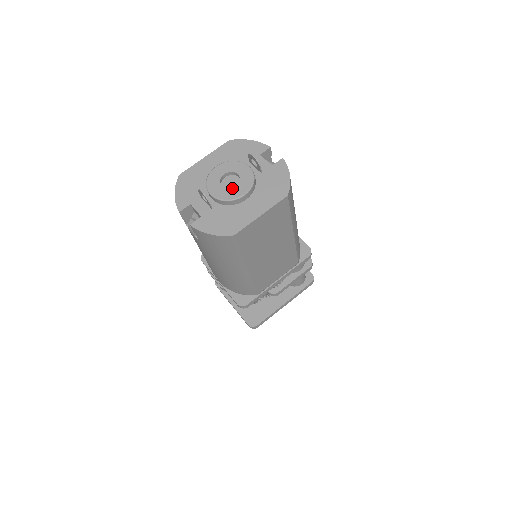
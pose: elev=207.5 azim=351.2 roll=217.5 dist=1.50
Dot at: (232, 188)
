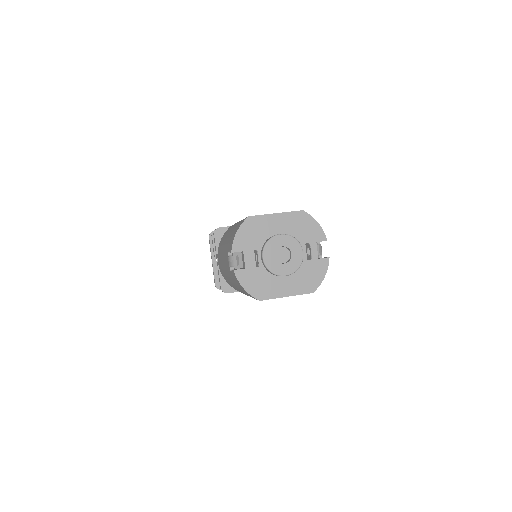
Dot at: (281, 264)
